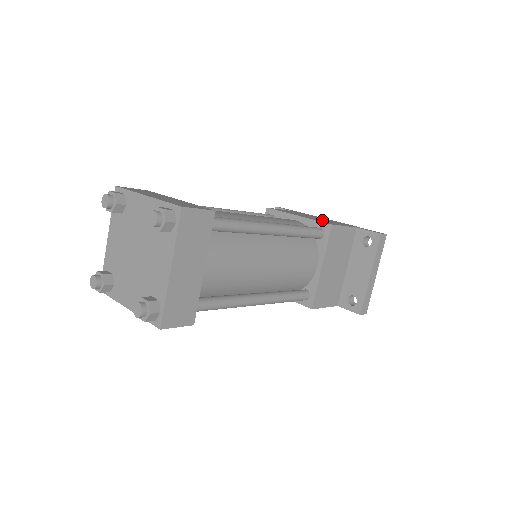
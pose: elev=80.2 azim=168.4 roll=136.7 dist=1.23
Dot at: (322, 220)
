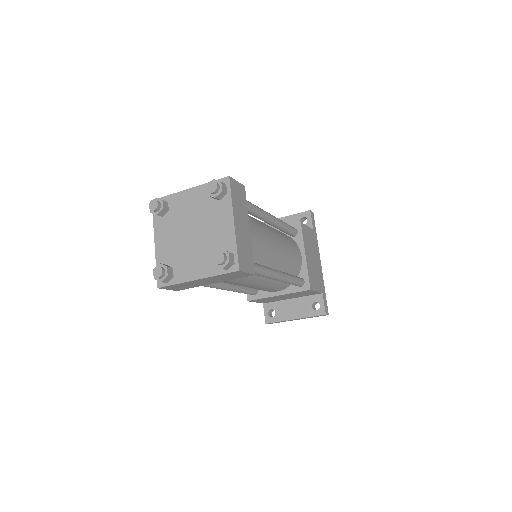
Dot at: (313, 271)
